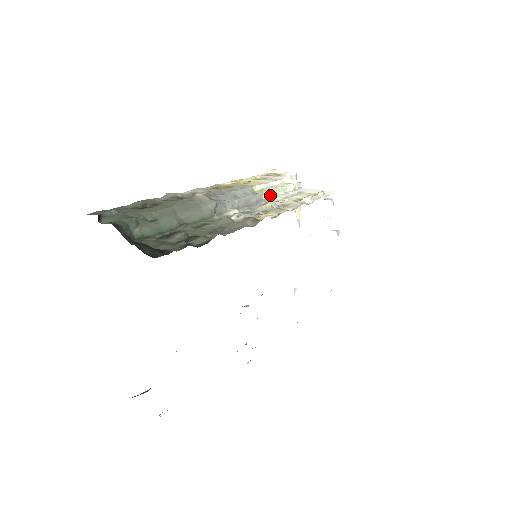
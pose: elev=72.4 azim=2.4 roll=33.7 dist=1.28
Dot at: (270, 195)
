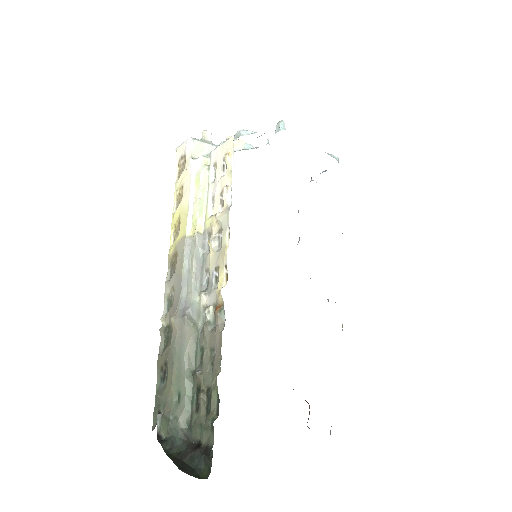
Dot at: (203, 216)
